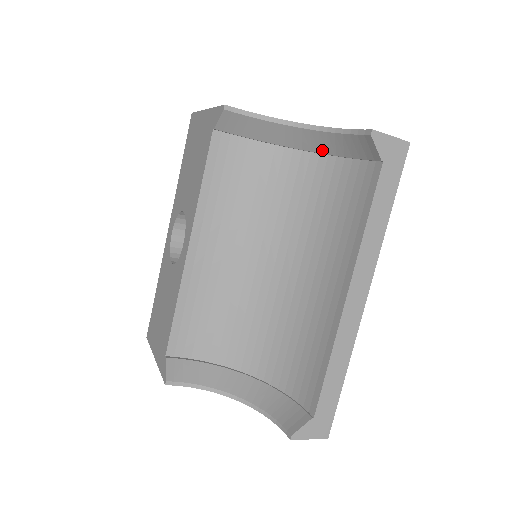
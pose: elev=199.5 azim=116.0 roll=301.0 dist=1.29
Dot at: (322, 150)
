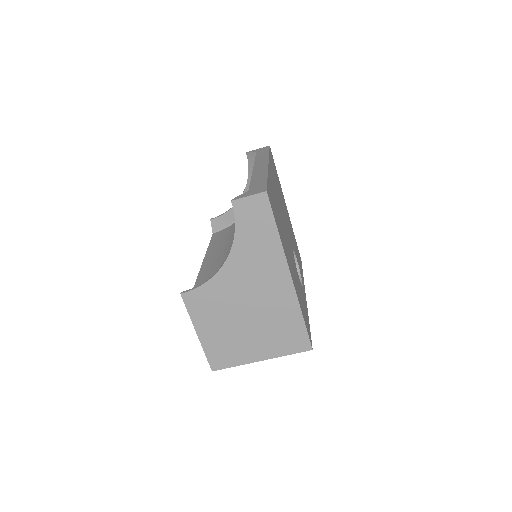
Dot at: occluded
